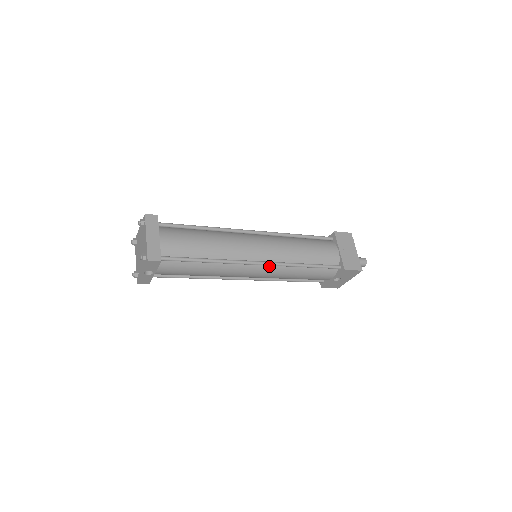
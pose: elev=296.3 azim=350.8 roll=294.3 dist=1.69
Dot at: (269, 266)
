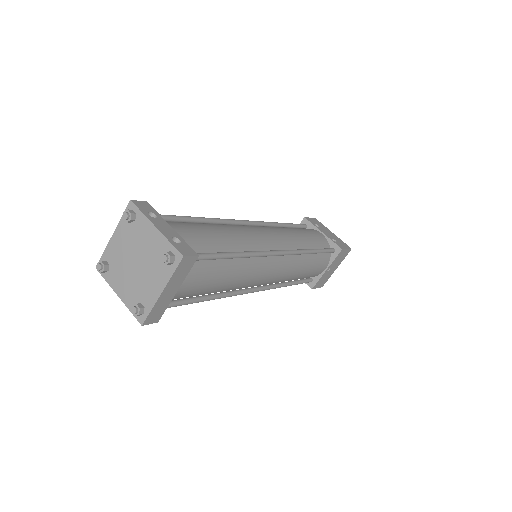
Dot at: occluded
